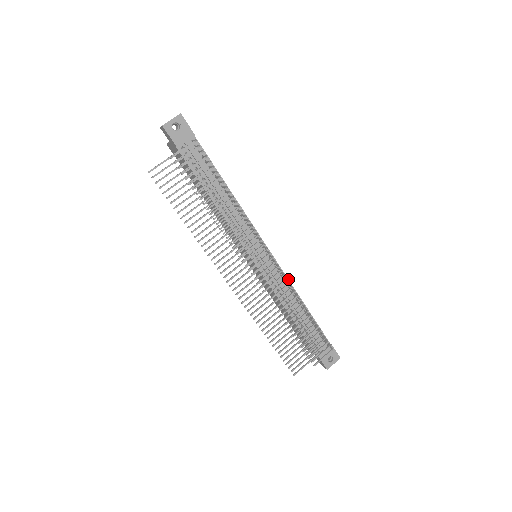
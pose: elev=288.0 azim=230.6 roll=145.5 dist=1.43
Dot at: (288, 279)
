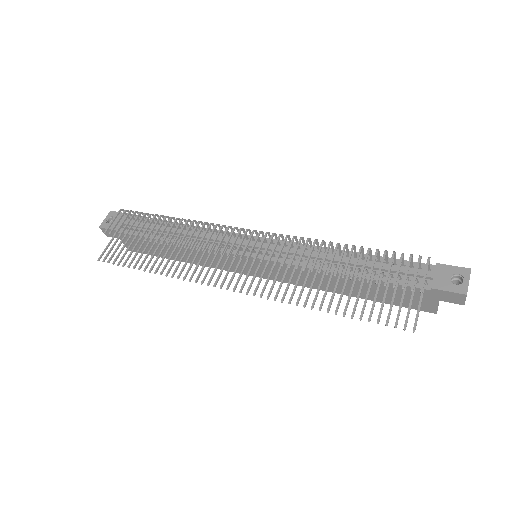
Dot at: occluded
